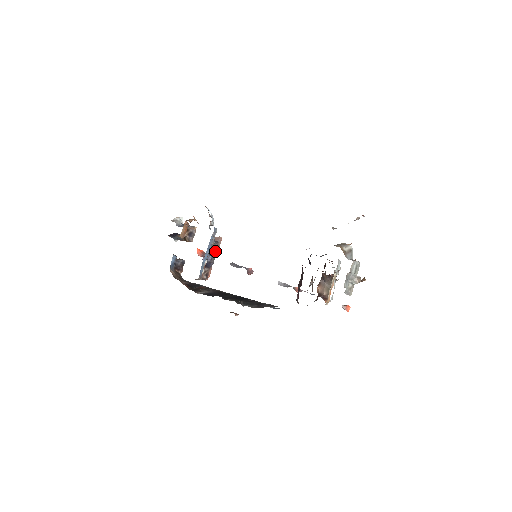
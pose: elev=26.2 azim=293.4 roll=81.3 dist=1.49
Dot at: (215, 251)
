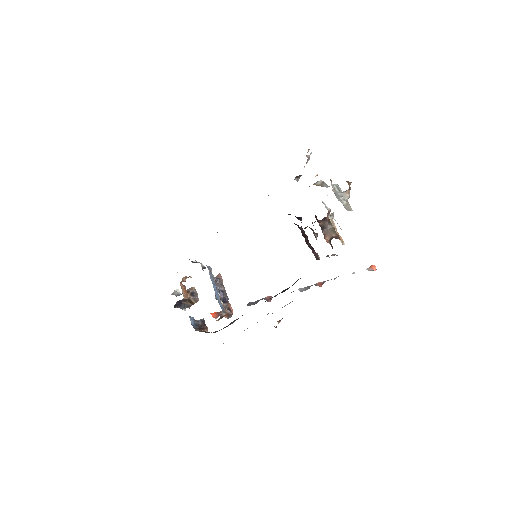
Dot at: (222, 287)
